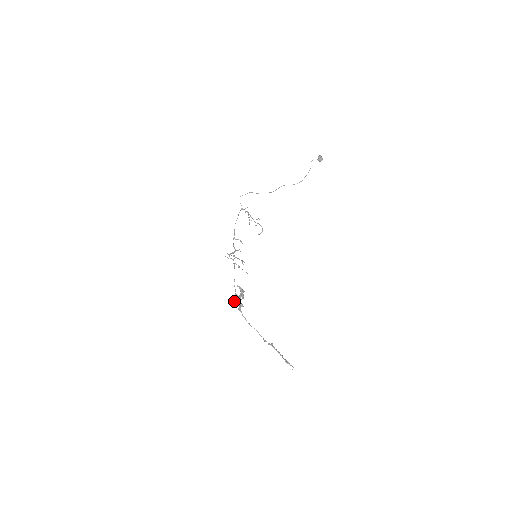
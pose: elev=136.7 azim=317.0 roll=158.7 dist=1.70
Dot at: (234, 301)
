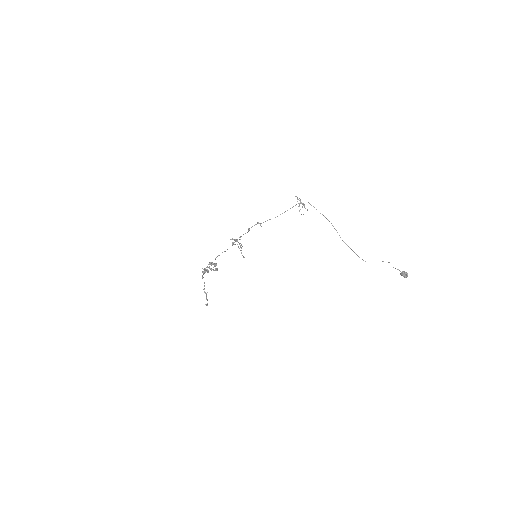
Dot at: (204, 269)
